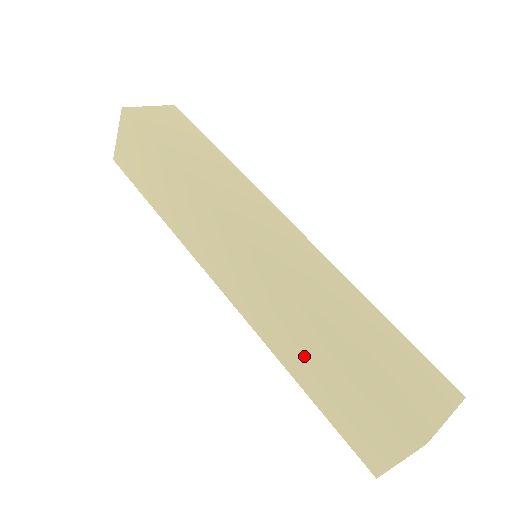
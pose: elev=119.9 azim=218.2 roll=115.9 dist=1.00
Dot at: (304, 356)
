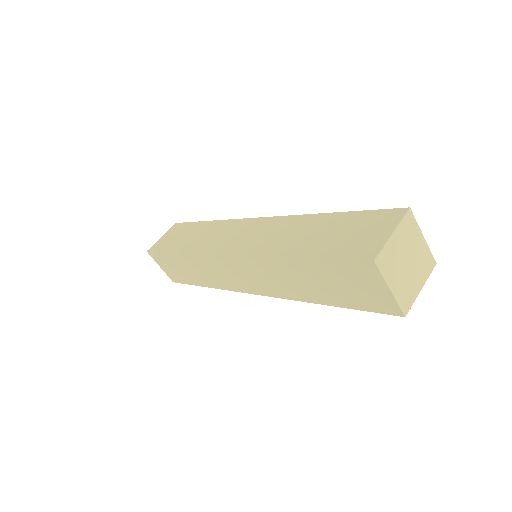
Dot at: (301, 237)
